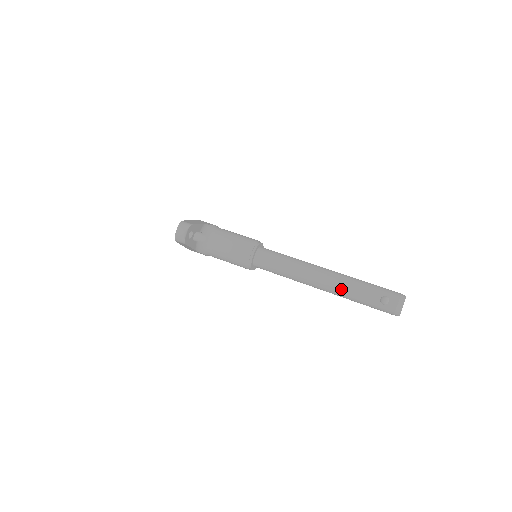
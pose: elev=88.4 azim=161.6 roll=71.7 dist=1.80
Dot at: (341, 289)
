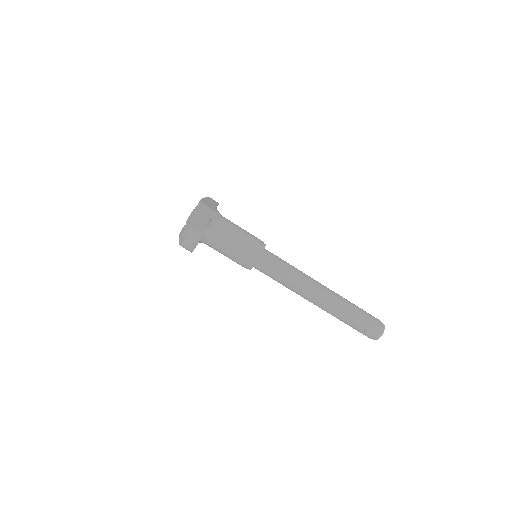
Dot at: (333, 311)
